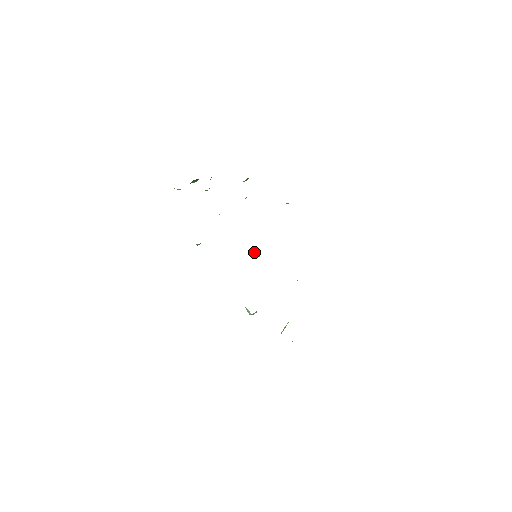
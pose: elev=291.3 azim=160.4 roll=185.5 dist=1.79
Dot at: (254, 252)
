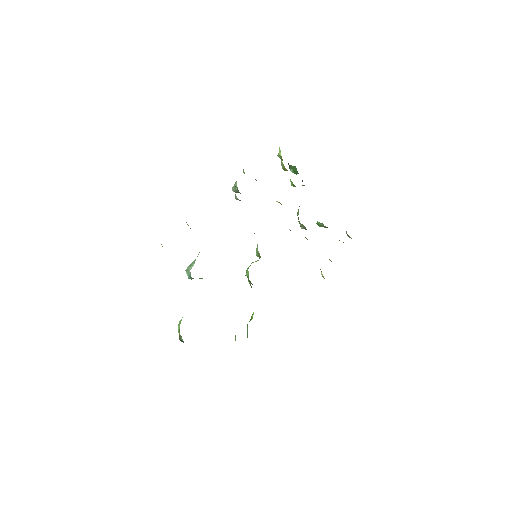
Dot at: (259, 253)
